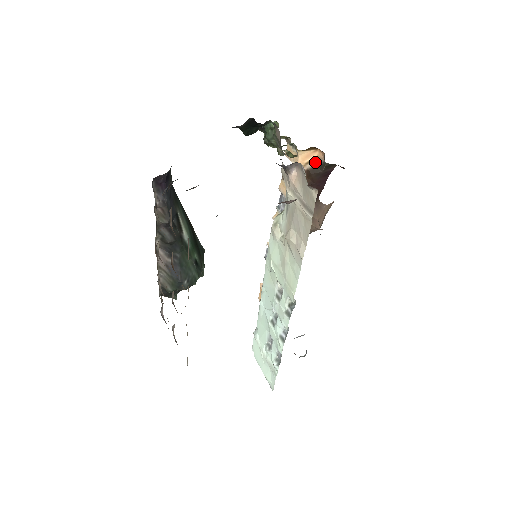
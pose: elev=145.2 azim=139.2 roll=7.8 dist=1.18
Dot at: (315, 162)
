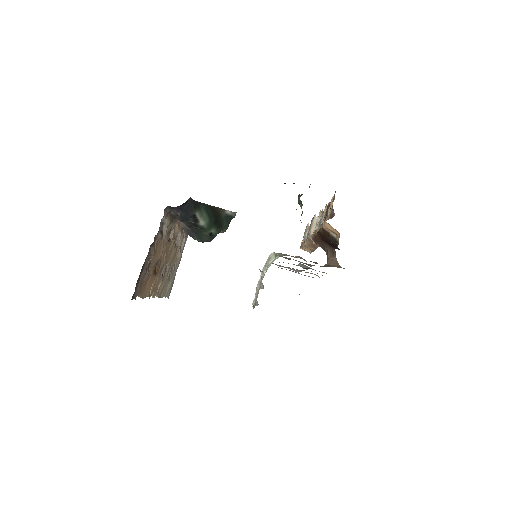
Dot at: (336, 235)
